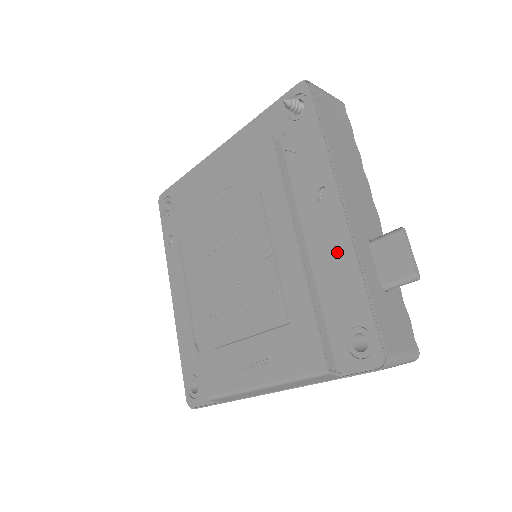
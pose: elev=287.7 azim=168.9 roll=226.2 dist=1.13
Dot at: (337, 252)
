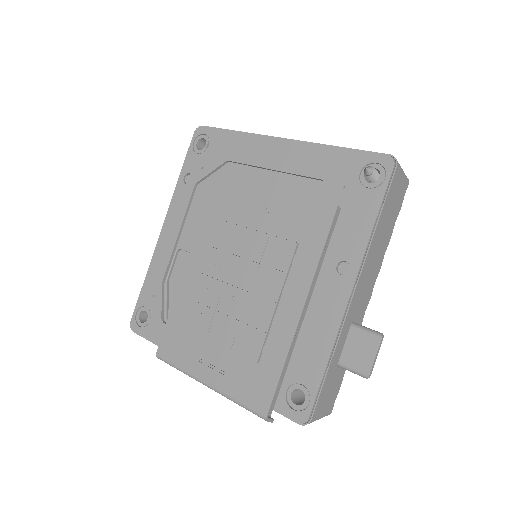
Dot at: (325, 322)
